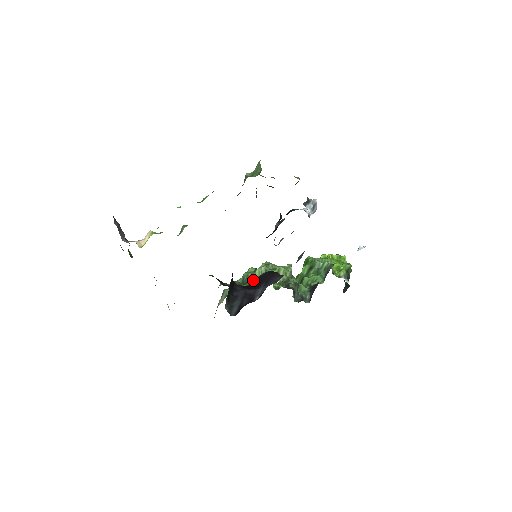
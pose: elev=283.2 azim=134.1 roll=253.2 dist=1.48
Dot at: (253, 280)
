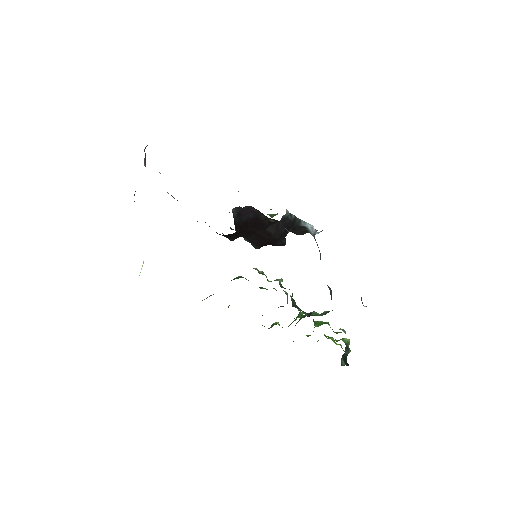
Dot at: occluded
